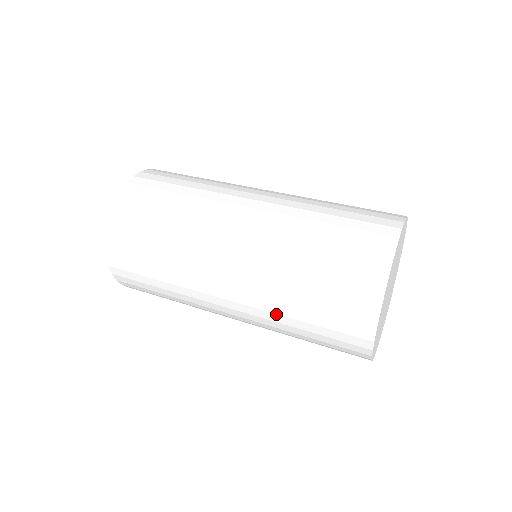
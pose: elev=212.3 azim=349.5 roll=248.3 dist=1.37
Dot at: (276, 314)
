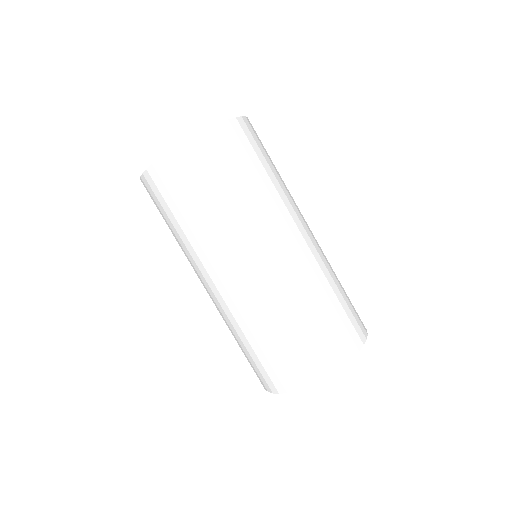
Dot at: (263, 315)
